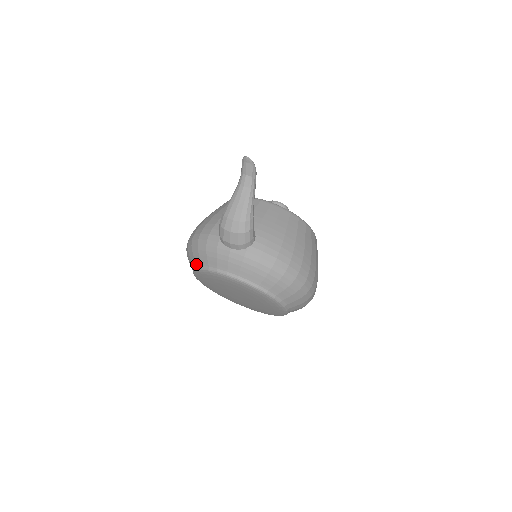
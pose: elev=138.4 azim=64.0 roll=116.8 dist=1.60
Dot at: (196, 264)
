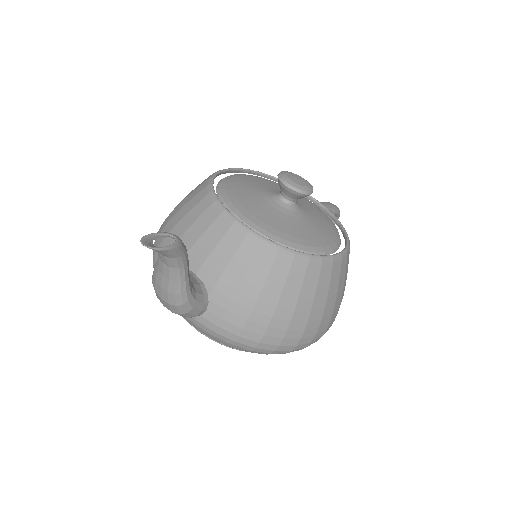
Dot at: occluded
